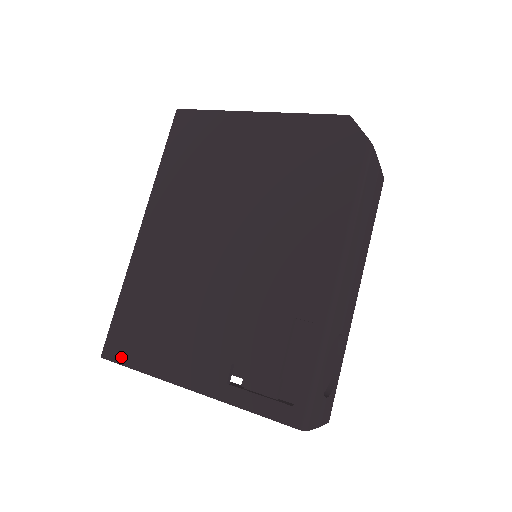
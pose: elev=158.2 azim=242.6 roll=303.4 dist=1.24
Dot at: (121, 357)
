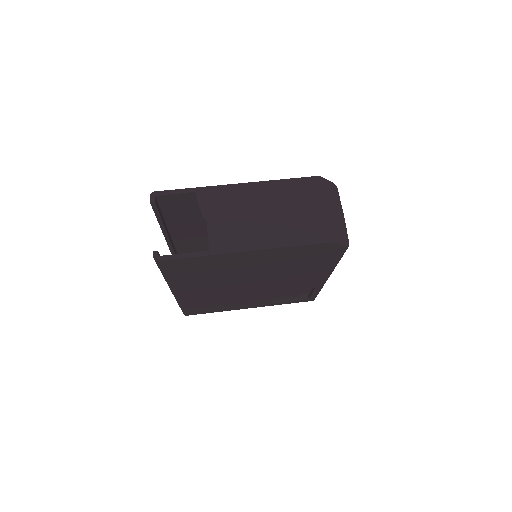
Dot at: (200, 313)
